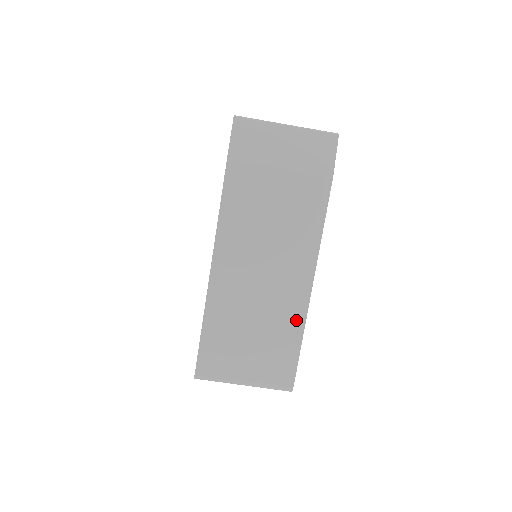
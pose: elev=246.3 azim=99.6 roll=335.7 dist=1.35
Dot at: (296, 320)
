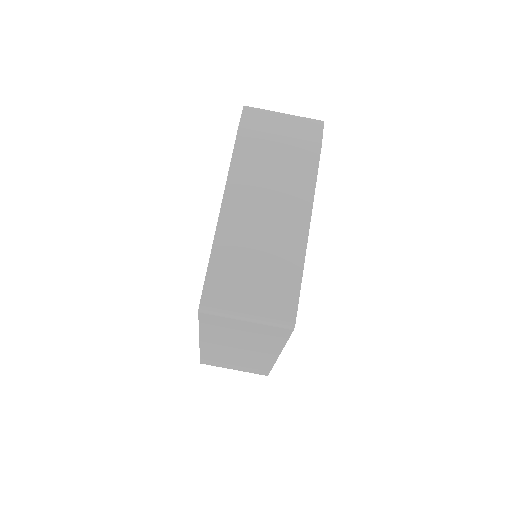
Dot at: (296, 256)
